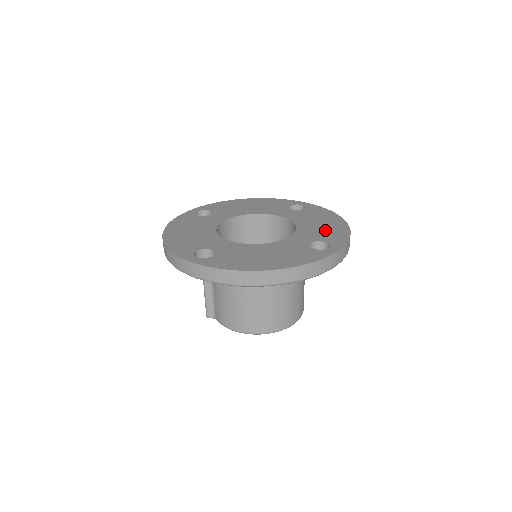
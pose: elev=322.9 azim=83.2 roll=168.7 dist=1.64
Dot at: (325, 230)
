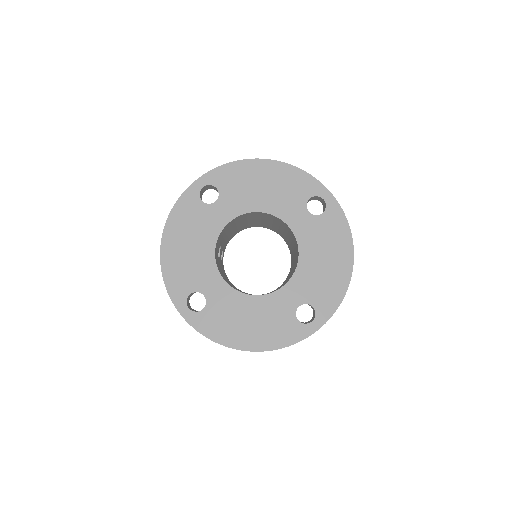
Dot at: (323, 280)
